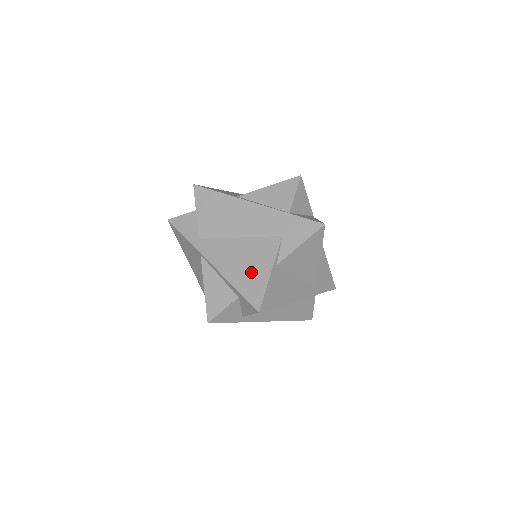
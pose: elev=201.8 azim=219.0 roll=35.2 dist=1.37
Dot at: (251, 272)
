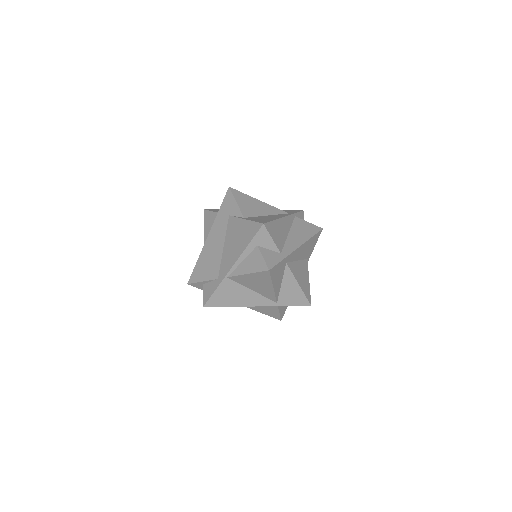
Dot at: (242, 234)
